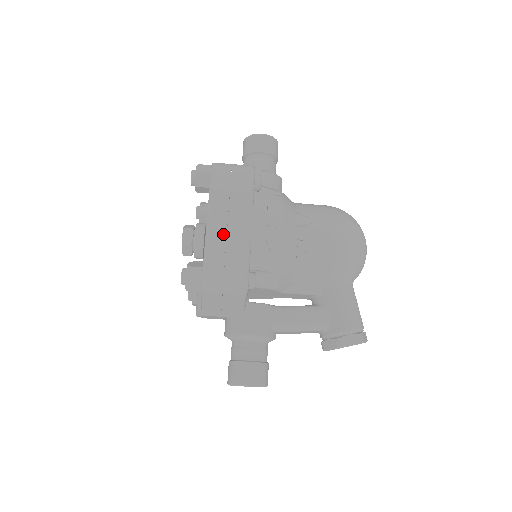
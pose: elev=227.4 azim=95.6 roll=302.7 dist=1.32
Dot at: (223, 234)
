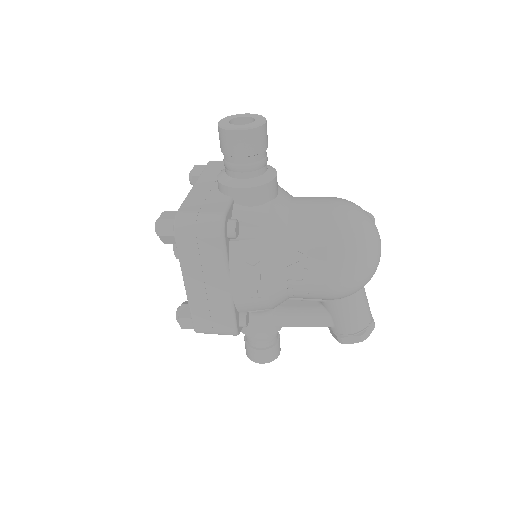
Dot at: (203, 297)
